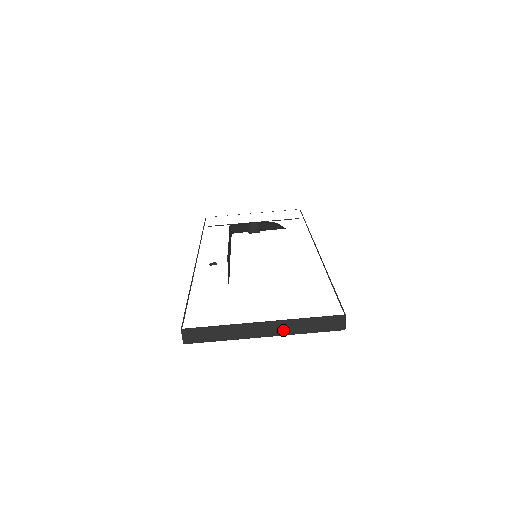
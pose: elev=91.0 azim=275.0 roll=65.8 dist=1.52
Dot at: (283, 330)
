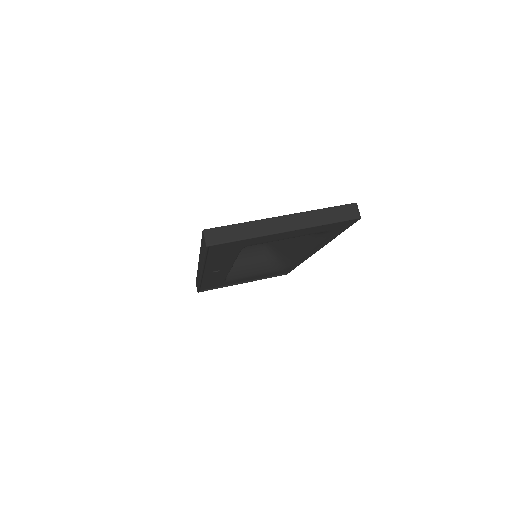
Dot at: (303, 222)
